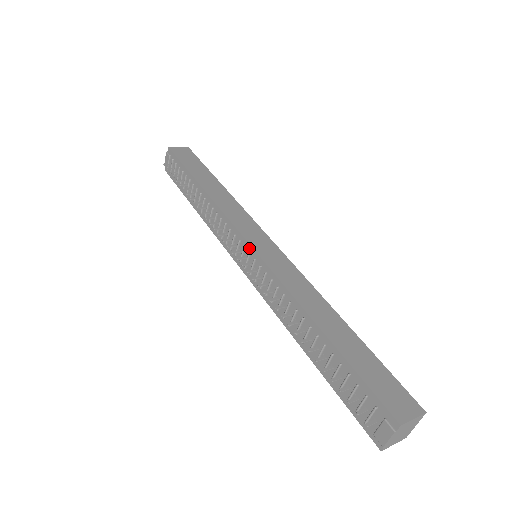
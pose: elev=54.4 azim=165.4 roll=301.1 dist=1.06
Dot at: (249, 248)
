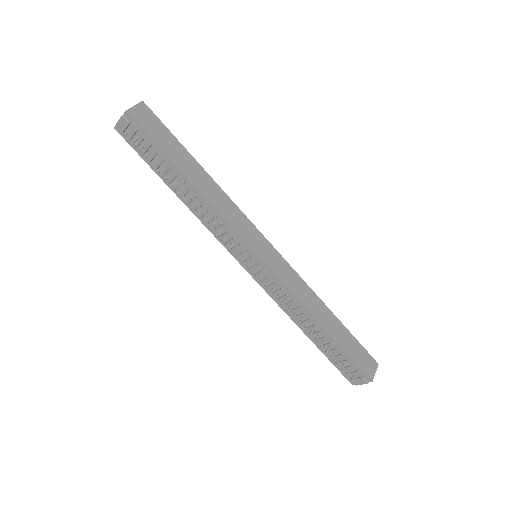
Dot at: (258, 260)
